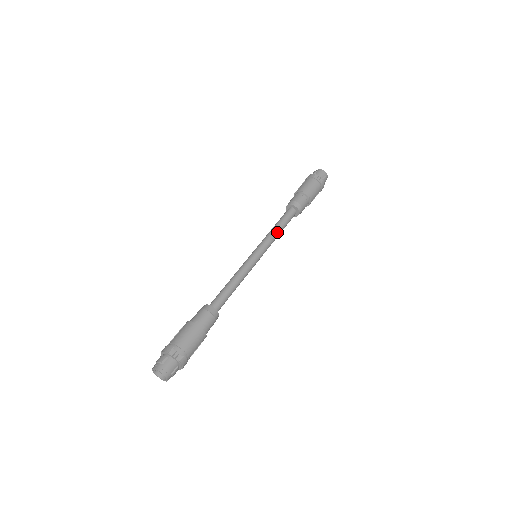
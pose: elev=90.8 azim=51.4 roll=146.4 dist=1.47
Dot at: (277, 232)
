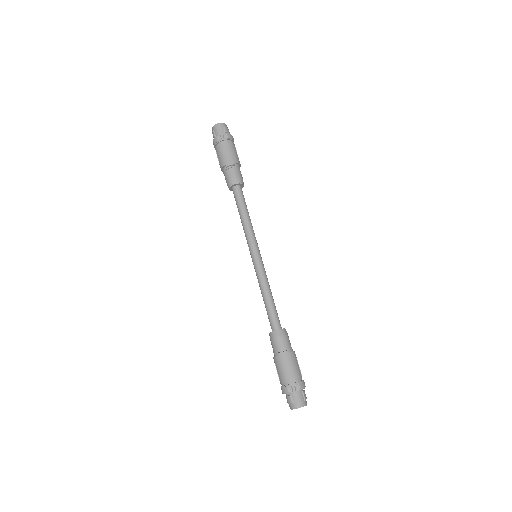
Dot at: (247, 221)
